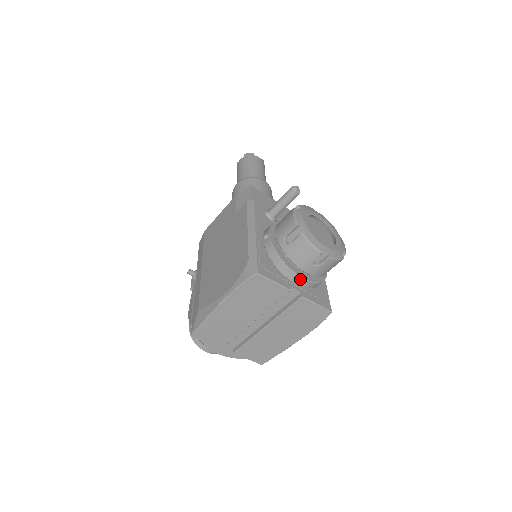
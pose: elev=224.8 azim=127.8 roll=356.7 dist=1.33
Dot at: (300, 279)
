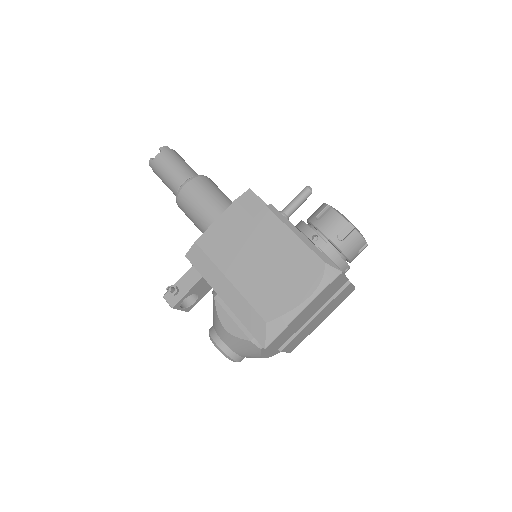
Dot at: occluded
